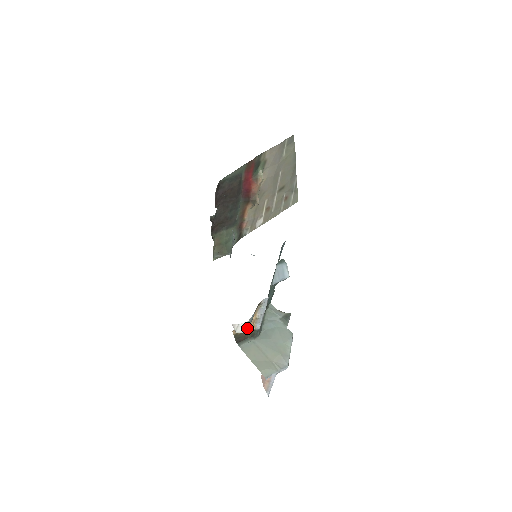
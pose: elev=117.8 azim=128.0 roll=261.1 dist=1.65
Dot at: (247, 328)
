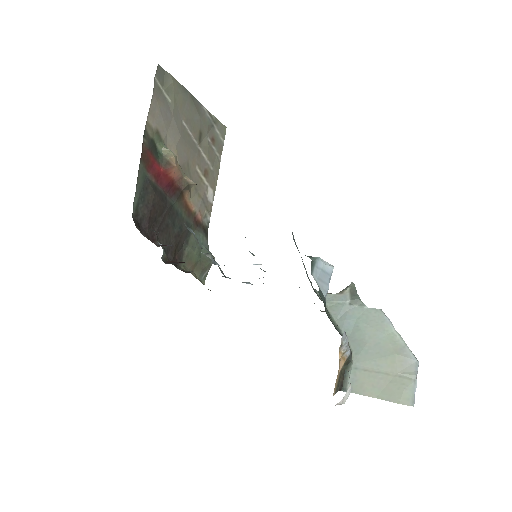
Dot at: (339, 368)
